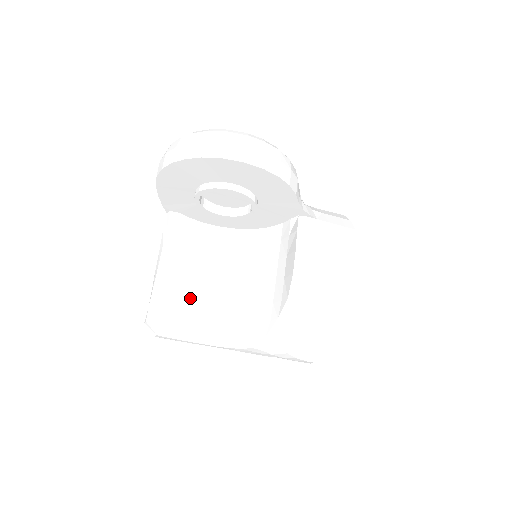
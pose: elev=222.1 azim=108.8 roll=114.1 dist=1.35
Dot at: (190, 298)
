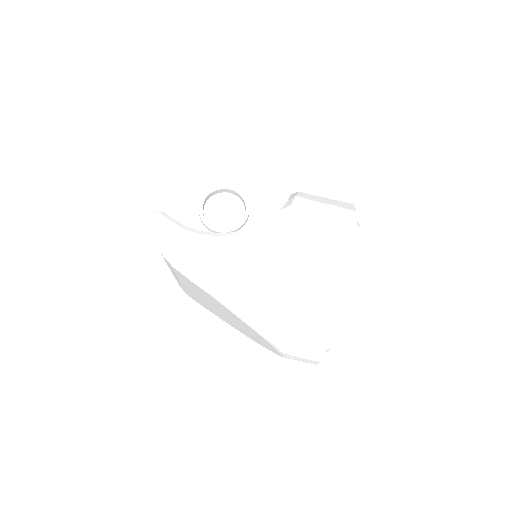
Dot at: occluded
